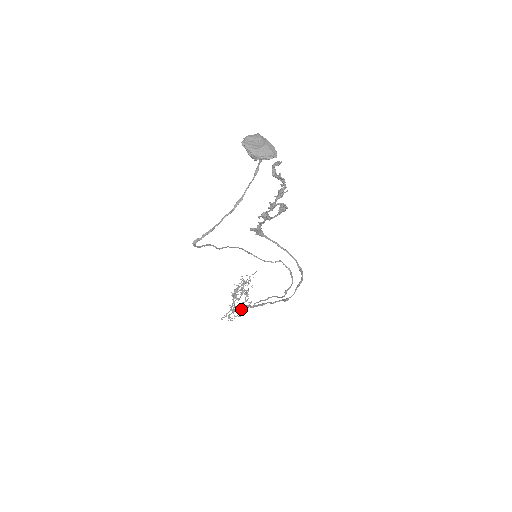
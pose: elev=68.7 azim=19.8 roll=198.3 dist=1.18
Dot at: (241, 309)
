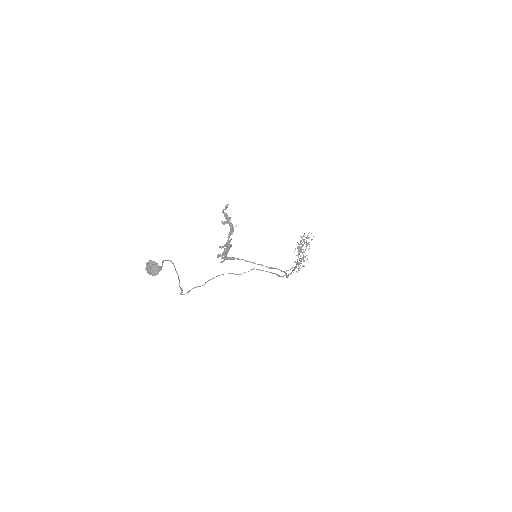
Dot at: occluded
